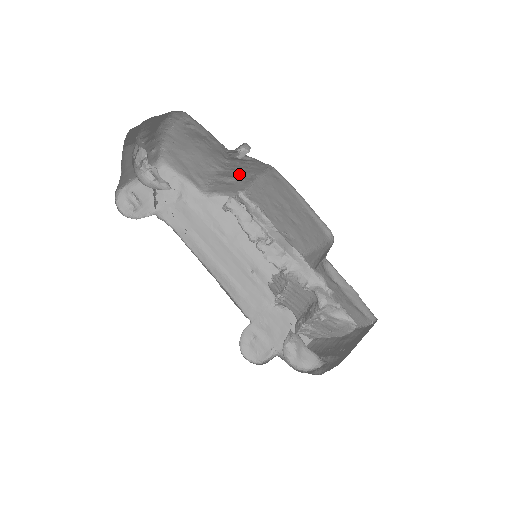
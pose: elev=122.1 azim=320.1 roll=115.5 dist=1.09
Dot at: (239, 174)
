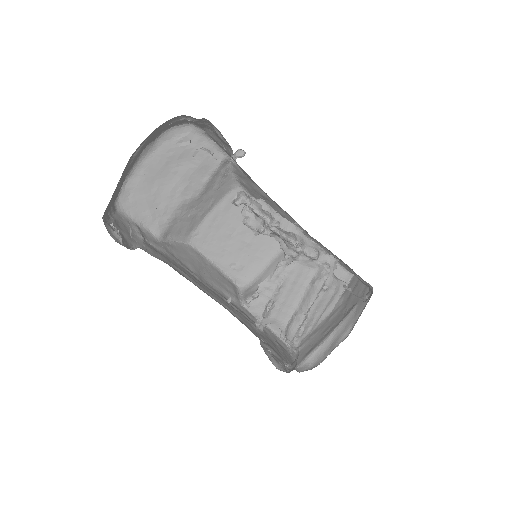
Dot at: (203, 203)
